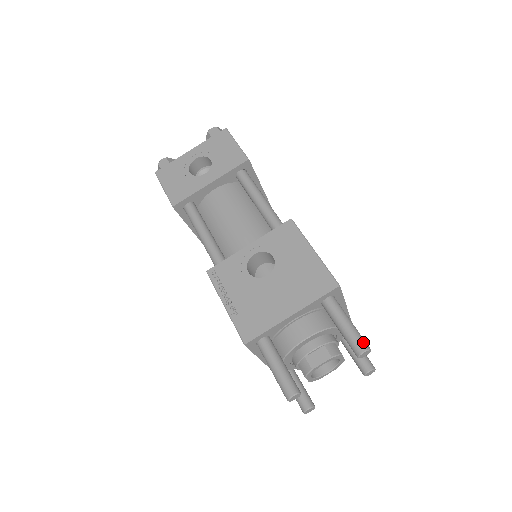
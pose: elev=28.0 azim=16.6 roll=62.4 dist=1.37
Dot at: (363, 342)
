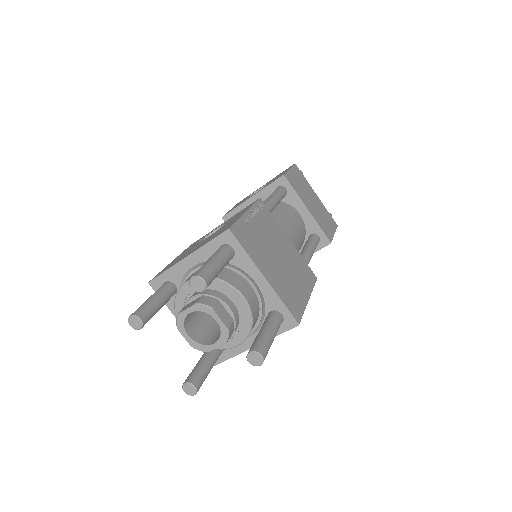
Dot at: (202, 271)
